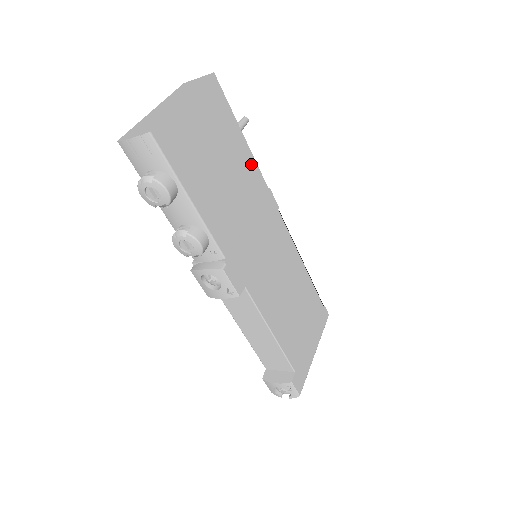
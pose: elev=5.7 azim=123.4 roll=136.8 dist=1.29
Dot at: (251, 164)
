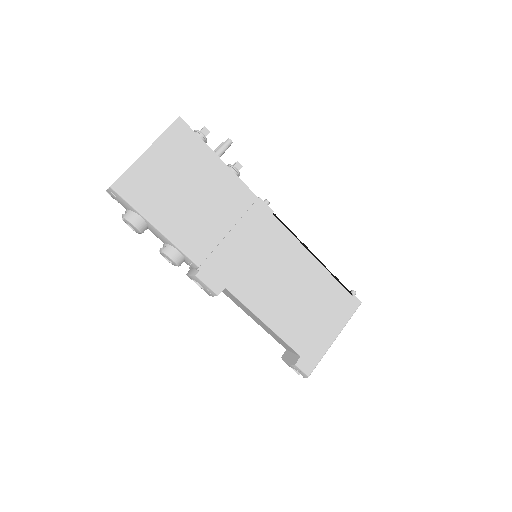
Dot at: (232, 181)
